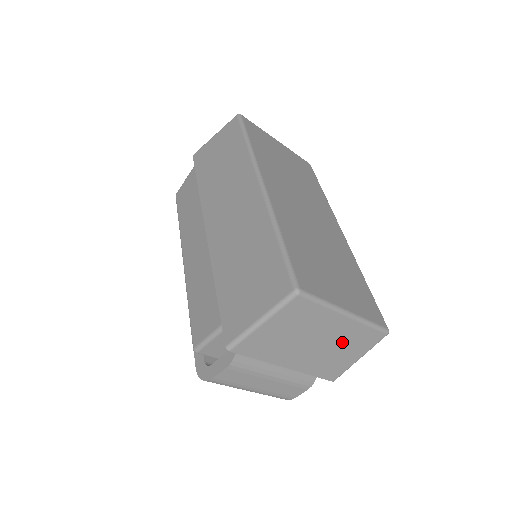
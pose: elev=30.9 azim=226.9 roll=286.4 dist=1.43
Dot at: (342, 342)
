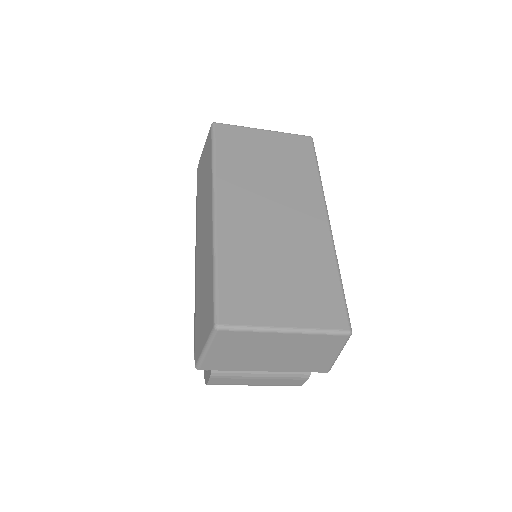
Dot at: (303, 348)
